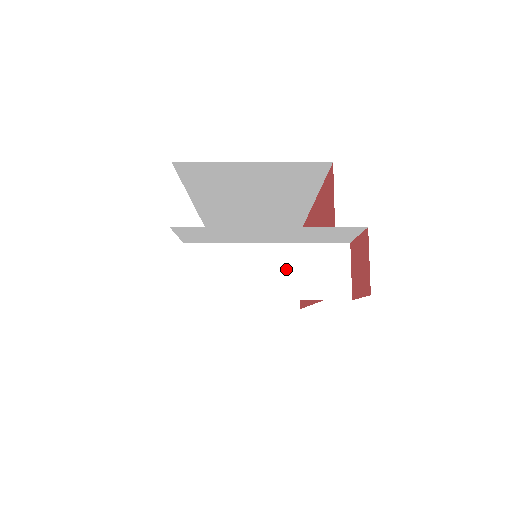
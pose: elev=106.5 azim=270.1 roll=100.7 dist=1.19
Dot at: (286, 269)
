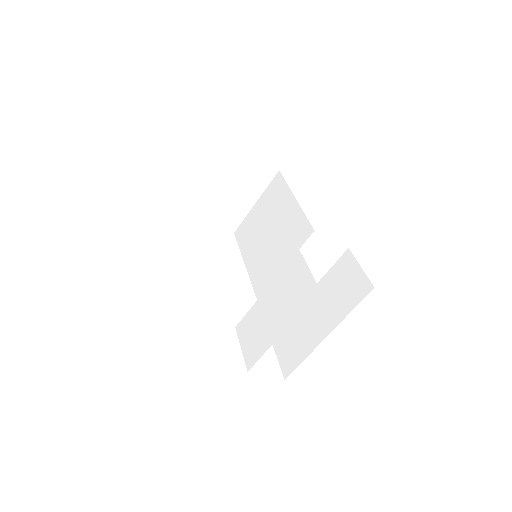
Dot at: occluded
